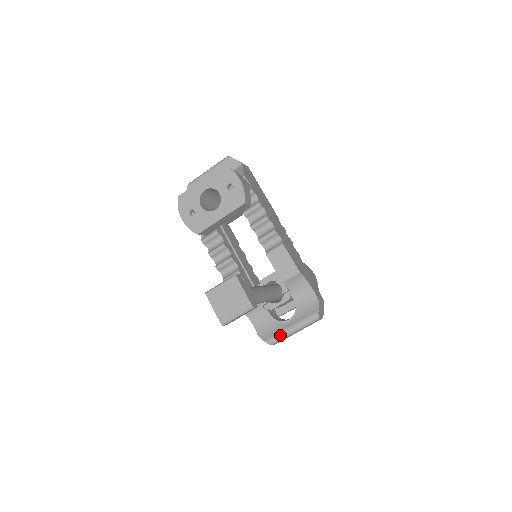
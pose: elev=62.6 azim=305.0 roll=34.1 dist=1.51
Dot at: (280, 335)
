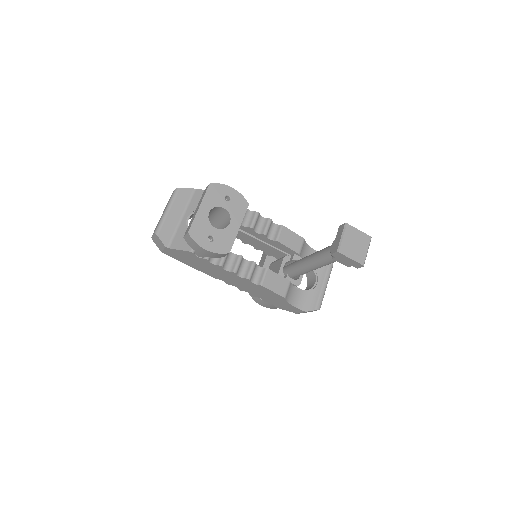
Dot at: (321, 296)
